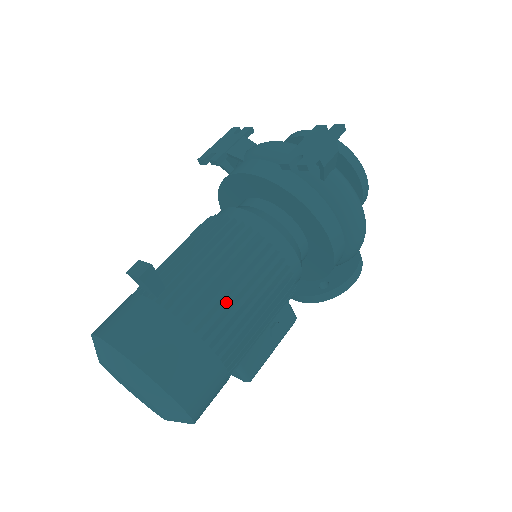
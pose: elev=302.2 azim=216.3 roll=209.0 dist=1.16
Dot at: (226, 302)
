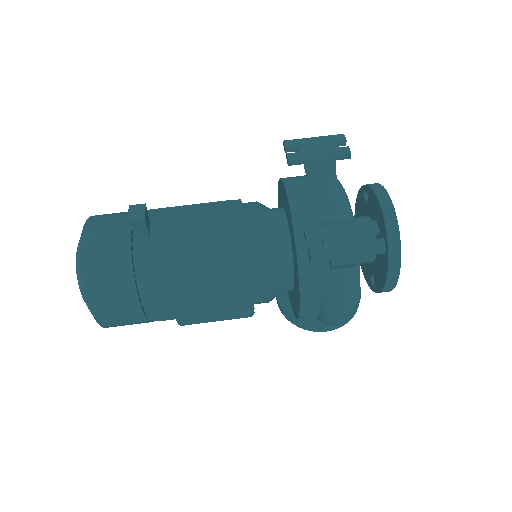
Dot at: (179, 285)
